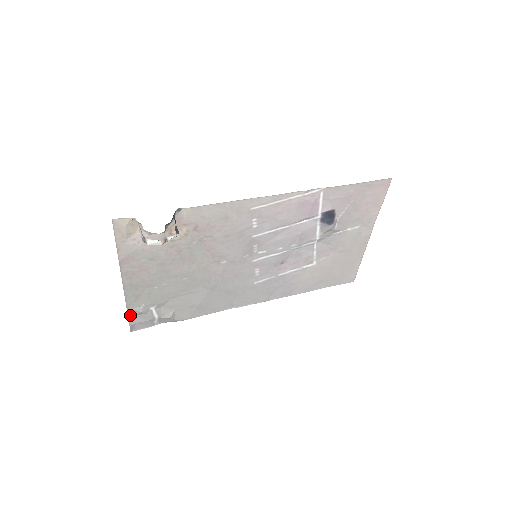
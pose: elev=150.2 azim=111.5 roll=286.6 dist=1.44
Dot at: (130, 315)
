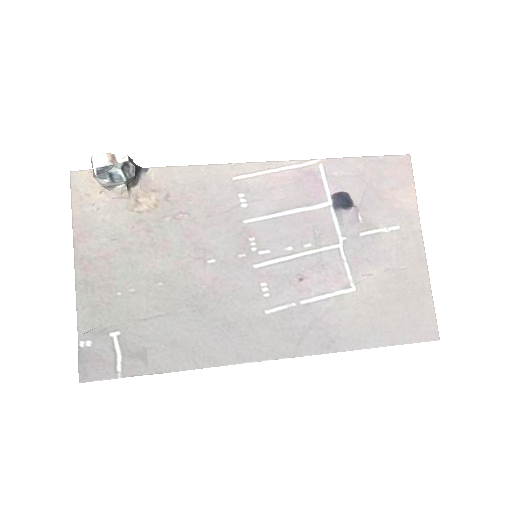
Dot at: (82, 347)
